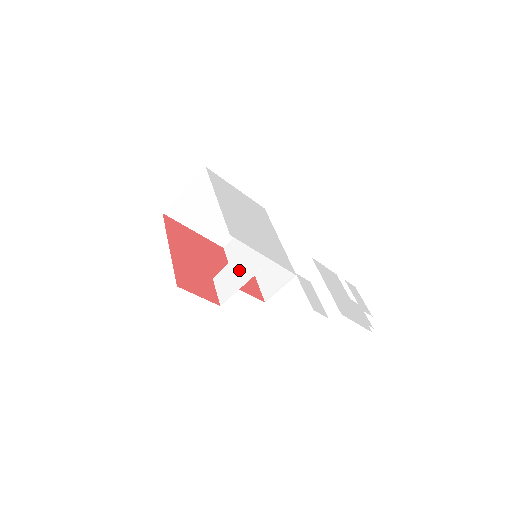
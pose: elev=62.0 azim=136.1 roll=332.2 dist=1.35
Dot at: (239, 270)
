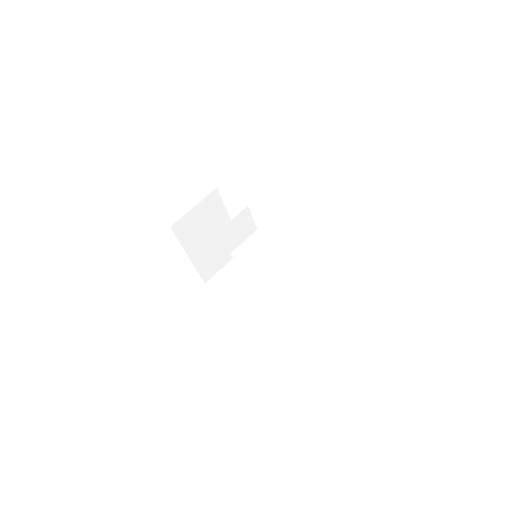
Dot at: (229, 239)
